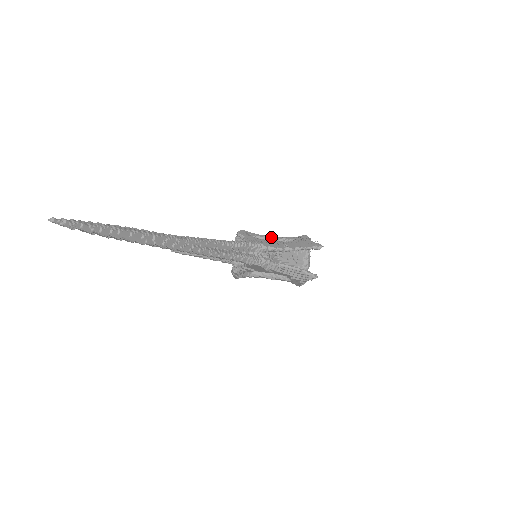
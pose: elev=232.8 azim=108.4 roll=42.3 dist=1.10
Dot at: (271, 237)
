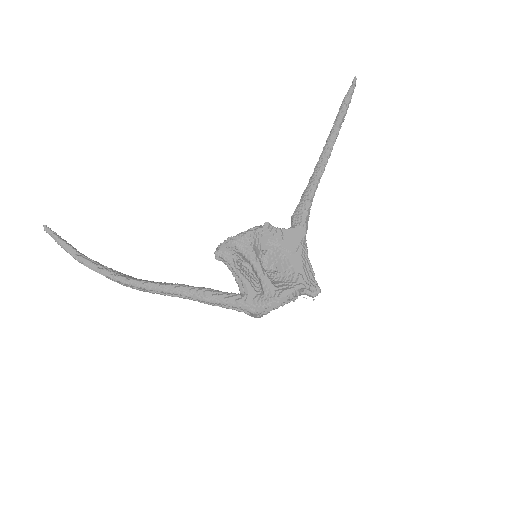
Dot at: occluded
